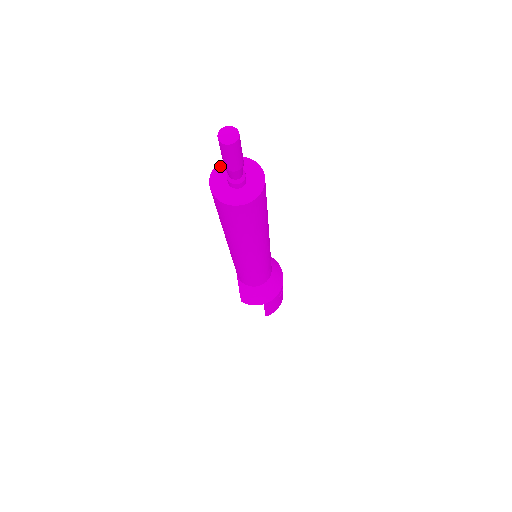
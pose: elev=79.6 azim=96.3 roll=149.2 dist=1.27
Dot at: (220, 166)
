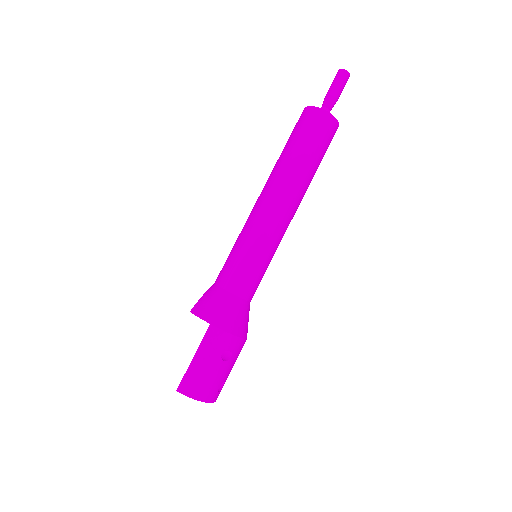
Dot at: occluded
